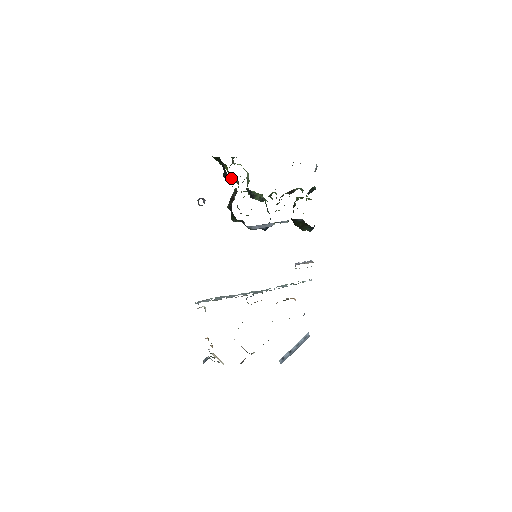
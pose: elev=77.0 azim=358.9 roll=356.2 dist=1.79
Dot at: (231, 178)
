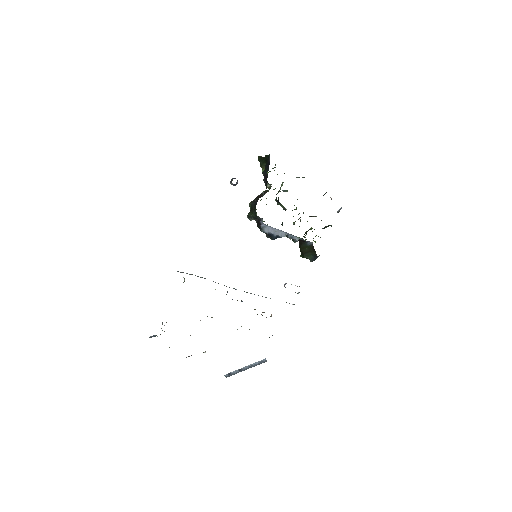
Dot at: occluded
